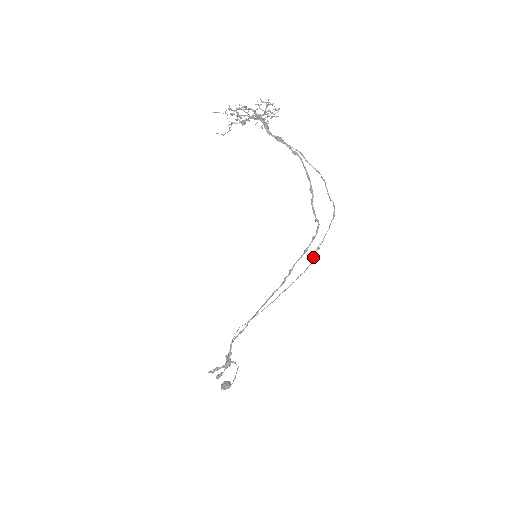
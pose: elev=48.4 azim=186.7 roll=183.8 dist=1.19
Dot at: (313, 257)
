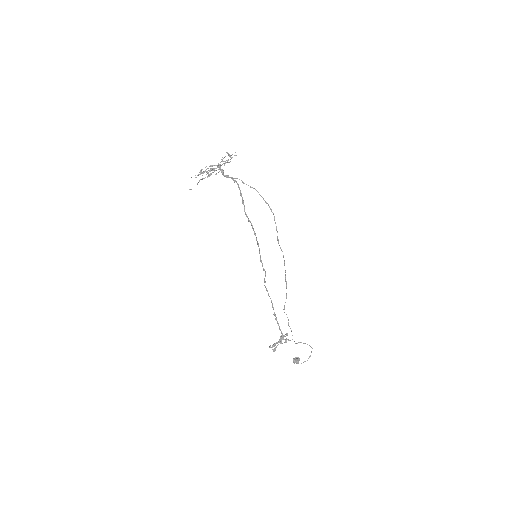
Dot at: (280, 247)
